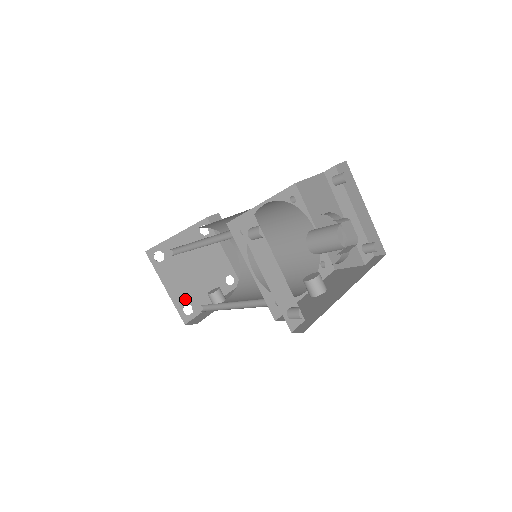
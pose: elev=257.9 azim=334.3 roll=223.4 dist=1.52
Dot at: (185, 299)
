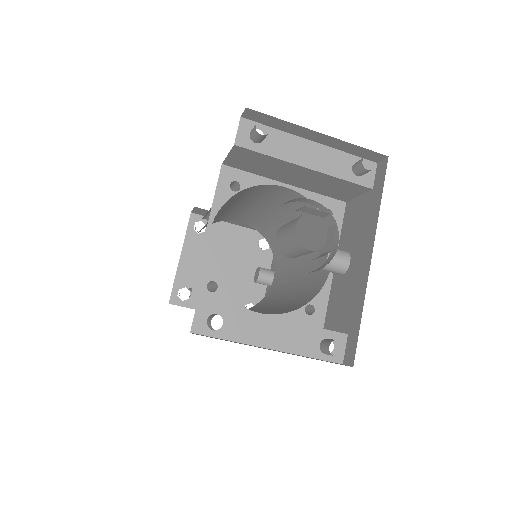
Dot at: (239, 304)
